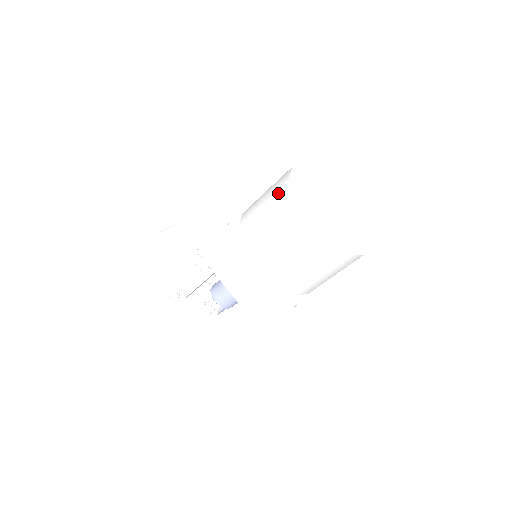
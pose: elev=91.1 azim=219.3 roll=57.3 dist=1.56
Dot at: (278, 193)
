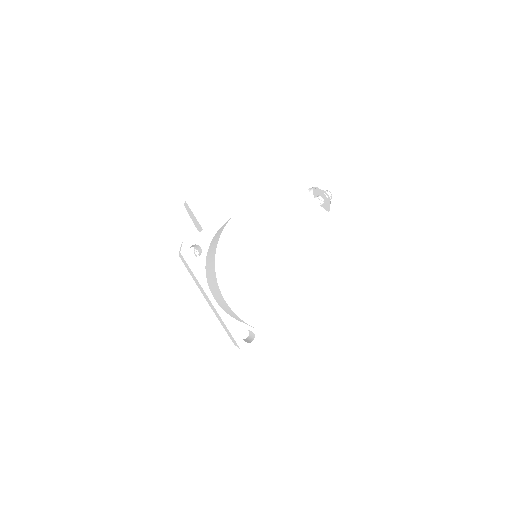
Dot at: (215, 243)
